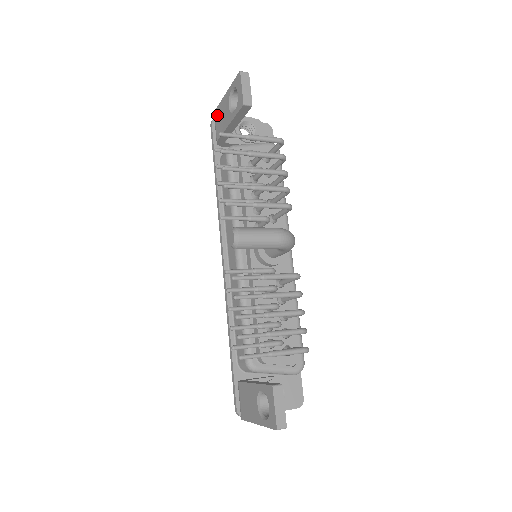
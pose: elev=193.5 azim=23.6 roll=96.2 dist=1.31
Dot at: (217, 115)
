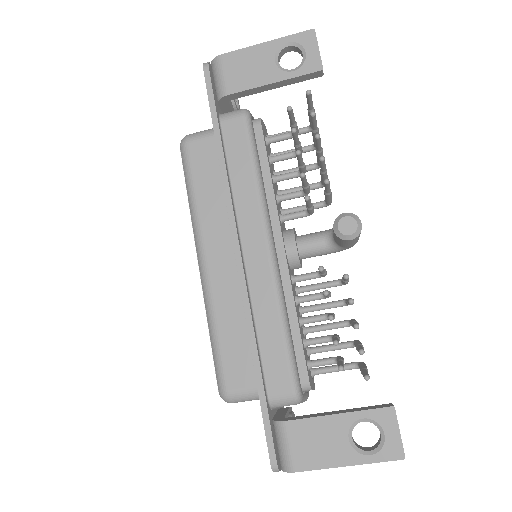
Dot at: (232, 61)
